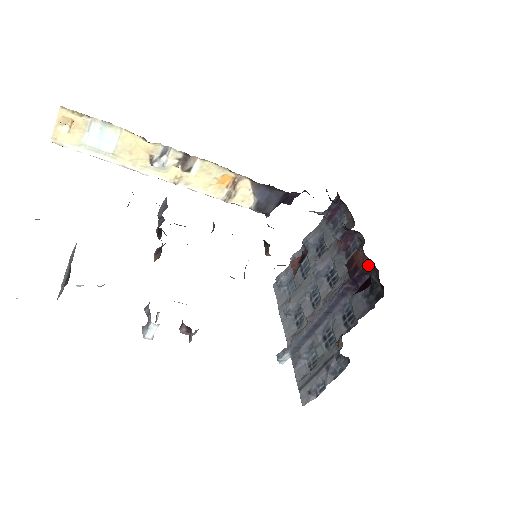
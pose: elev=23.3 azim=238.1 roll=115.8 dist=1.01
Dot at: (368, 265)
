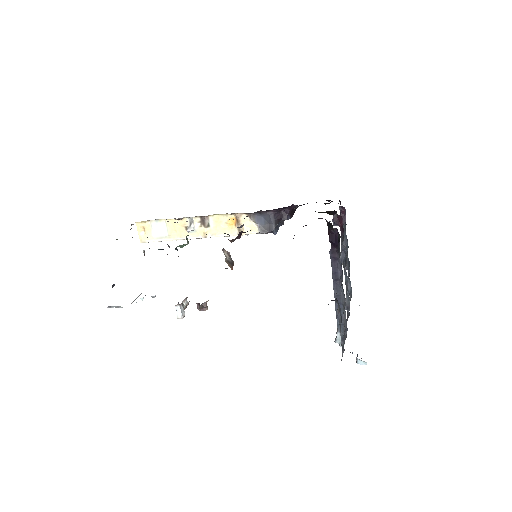
Dot at: (328, 225)
